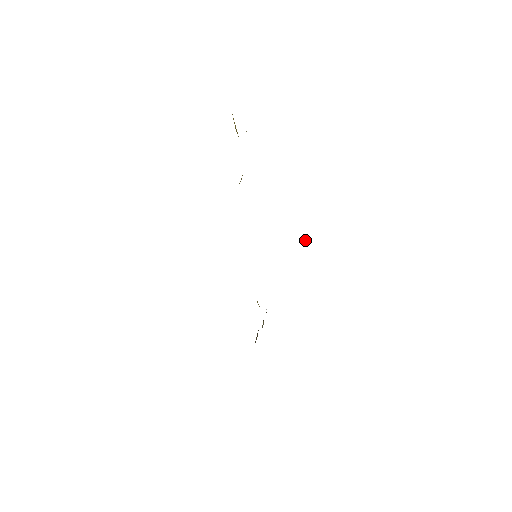
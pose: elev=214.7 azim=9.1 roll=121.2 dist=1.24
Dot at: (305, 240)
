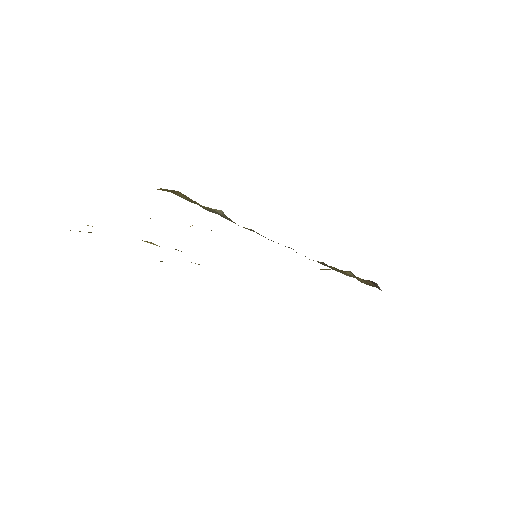
Dot at: (221, 211)
